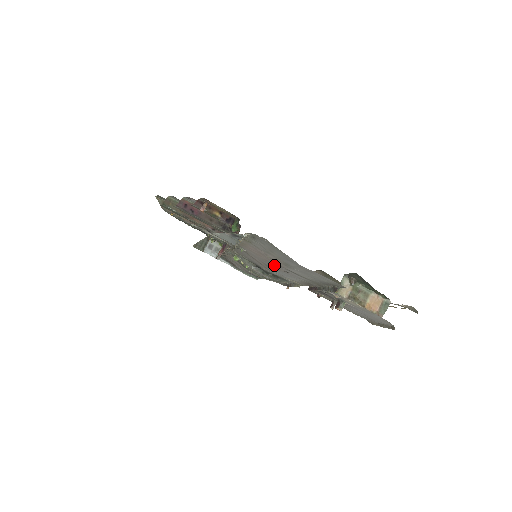
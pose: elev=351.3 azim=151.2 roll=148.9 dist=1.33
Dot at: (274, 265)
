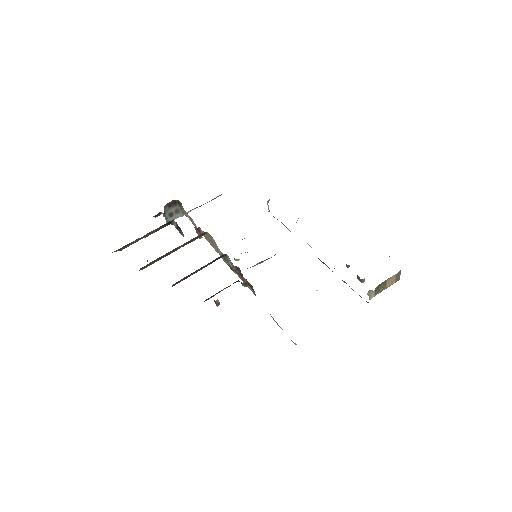
Dot at: occluded
